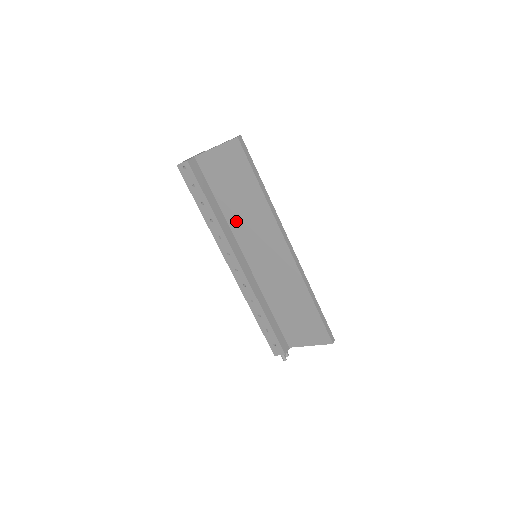
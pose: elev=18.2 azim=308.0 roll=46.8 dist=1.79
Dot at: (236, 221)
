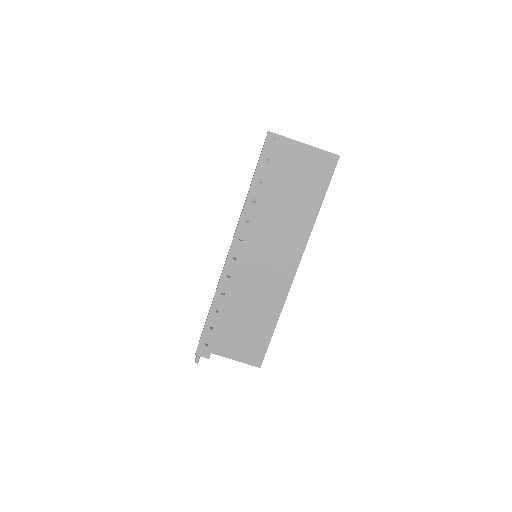
Dot at: (269, 216)
